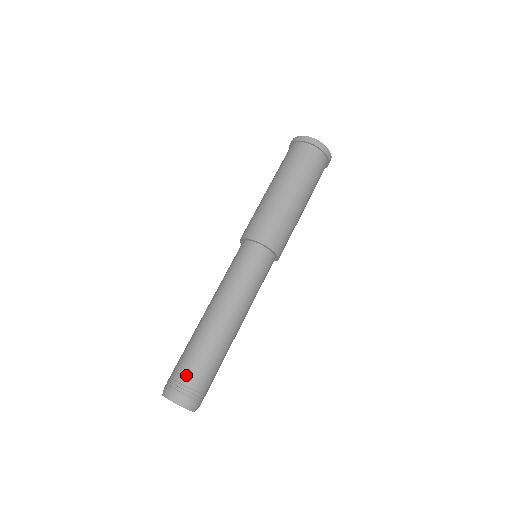
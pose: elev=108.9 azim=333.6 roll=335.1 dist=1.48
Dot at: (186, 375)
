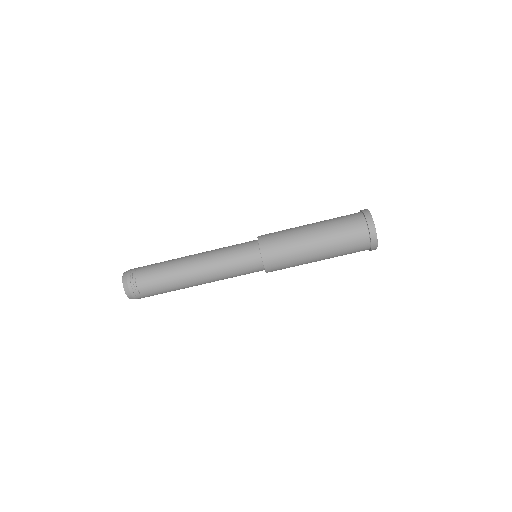
Dot at: (148, 295)
